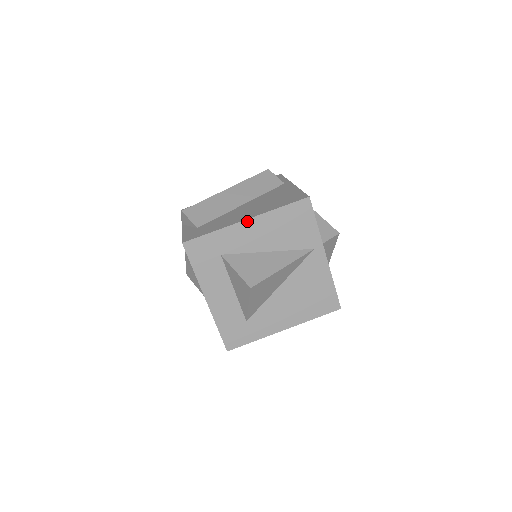
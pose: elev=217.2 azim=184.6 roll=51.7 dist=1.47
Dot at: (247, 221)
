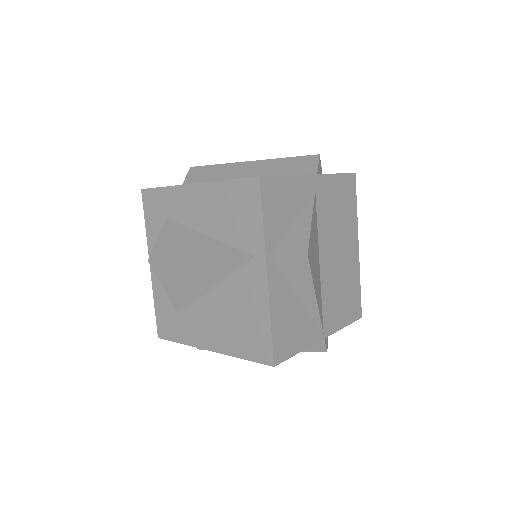
Dot at: (194, 186)
